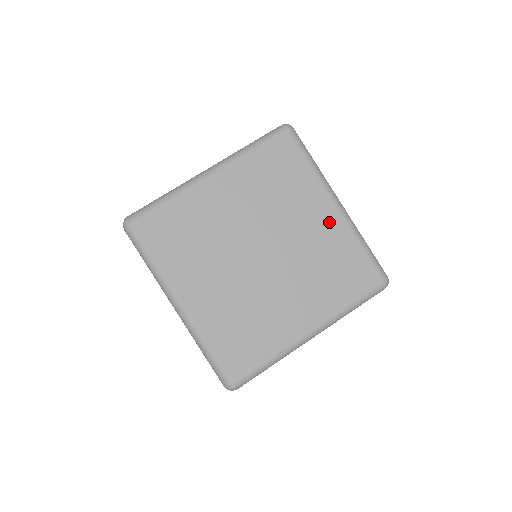
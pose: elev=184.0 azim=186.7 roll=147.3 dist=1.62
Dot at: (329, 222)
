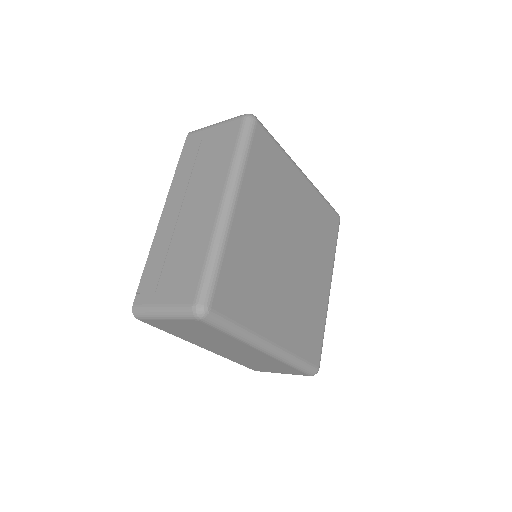
Dot at: (323, 291)
